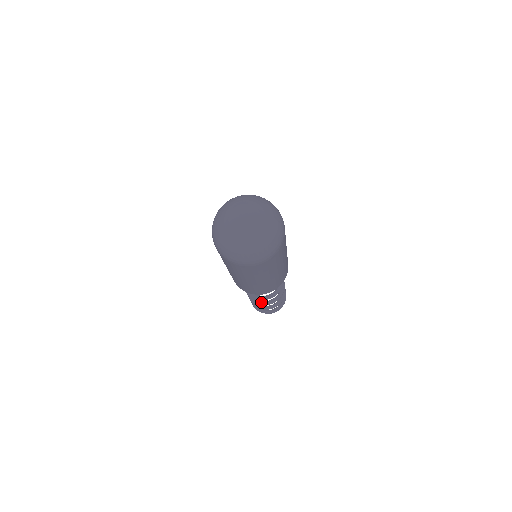
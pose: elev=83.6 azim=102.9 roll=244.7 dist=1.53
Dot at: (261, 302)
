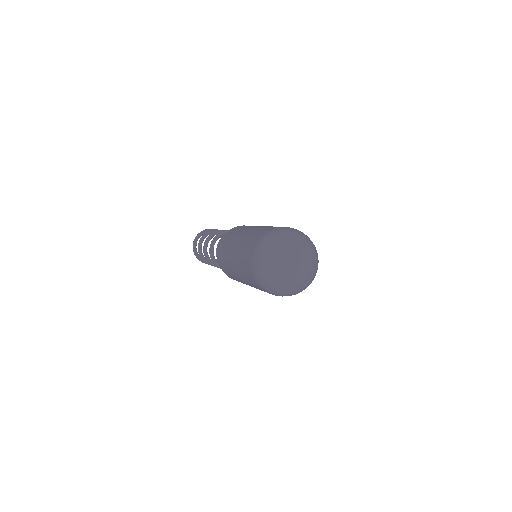
Dot at: (212, 263)
